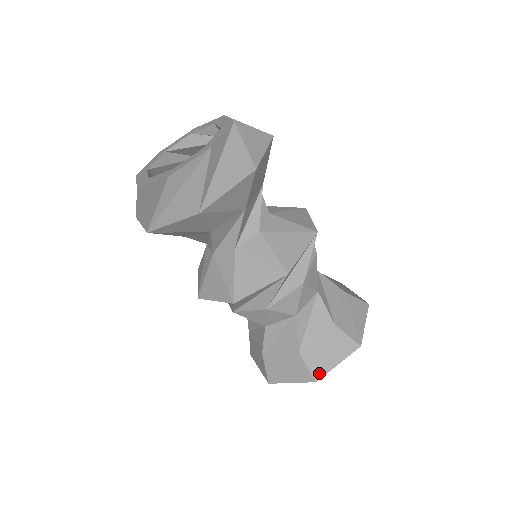
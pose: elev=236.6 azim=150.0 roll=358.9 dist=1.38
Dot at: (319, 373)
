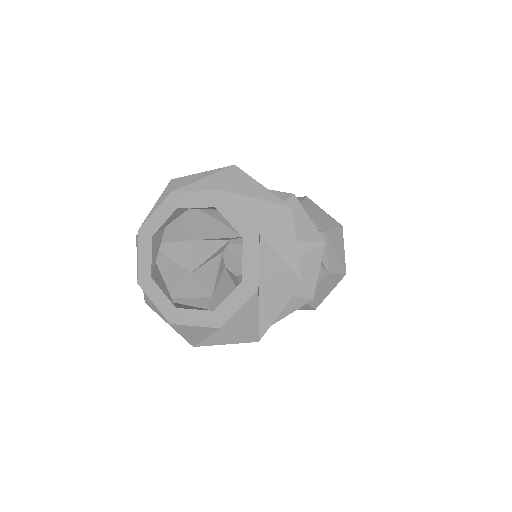
Dot at: occluded
